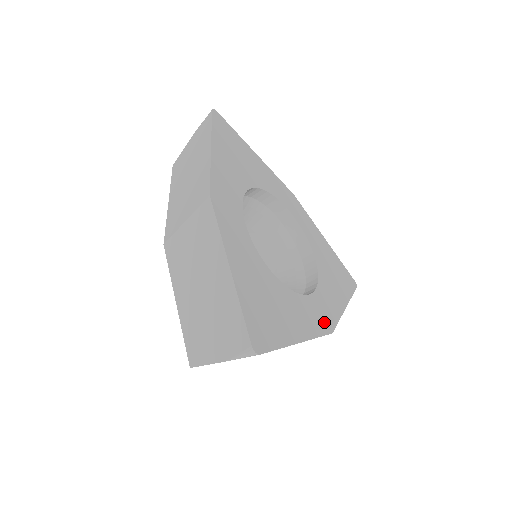
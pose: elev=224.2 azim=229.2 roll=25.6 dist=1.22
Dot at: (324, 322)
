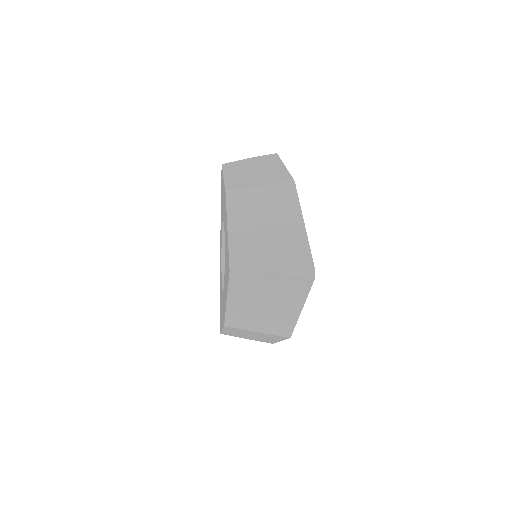
Dot at: occluded
